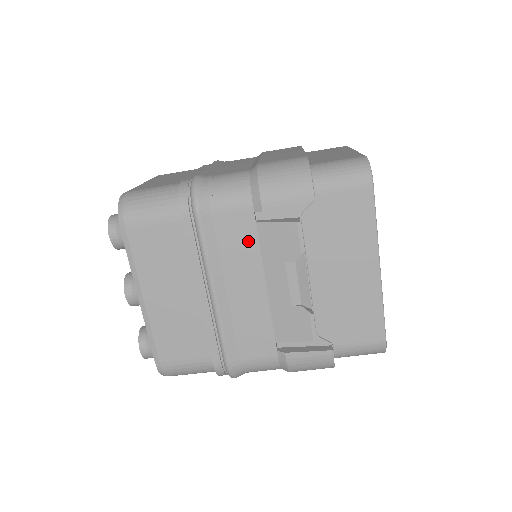
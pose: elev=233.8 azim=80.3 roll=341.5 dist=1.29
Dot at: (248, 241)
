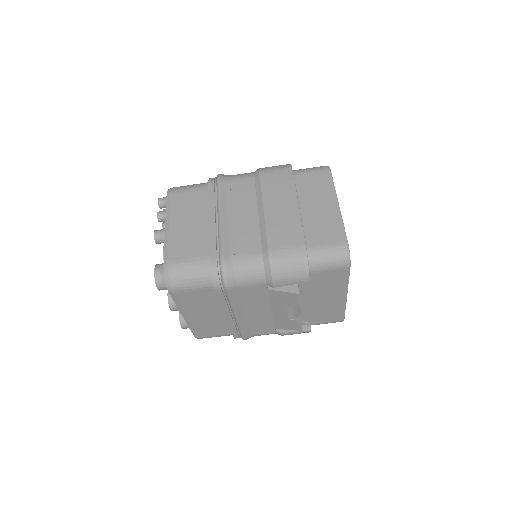
Dot at: (261, 296)
